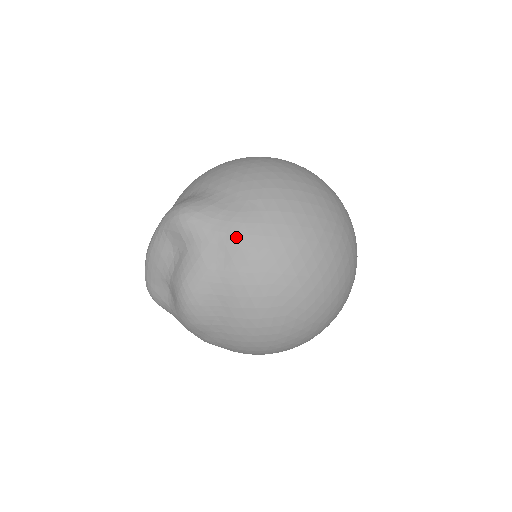
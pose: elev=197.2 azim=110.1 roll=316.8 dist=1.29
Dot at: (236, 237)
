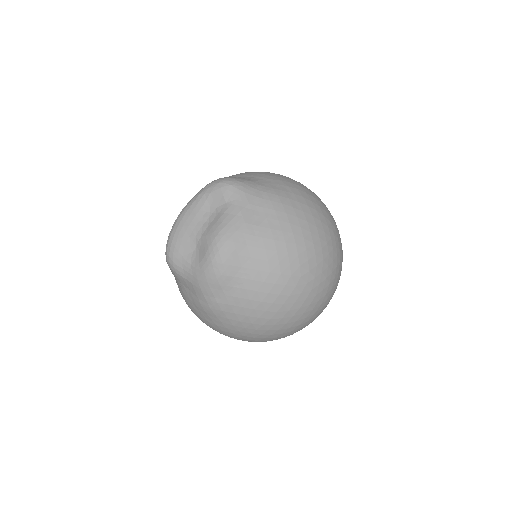
Dot at: (271, 203)
